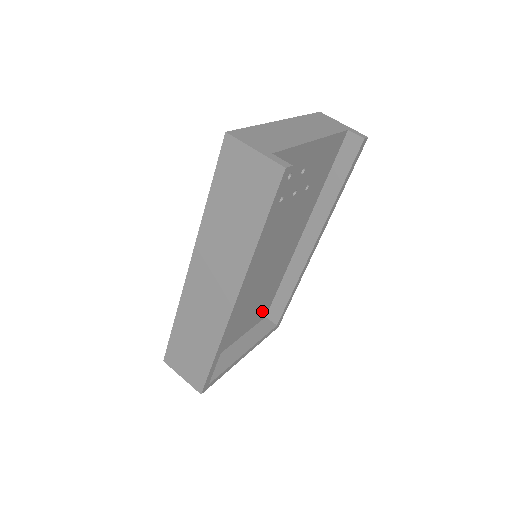
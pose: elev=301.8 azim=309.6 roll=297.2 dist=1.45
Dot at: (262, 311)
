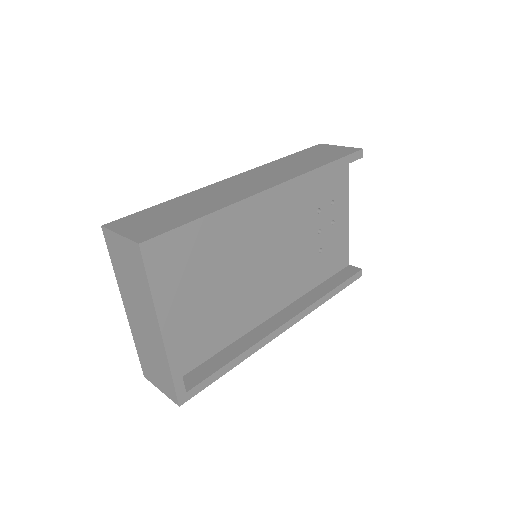
Dot at: (190, 351)
